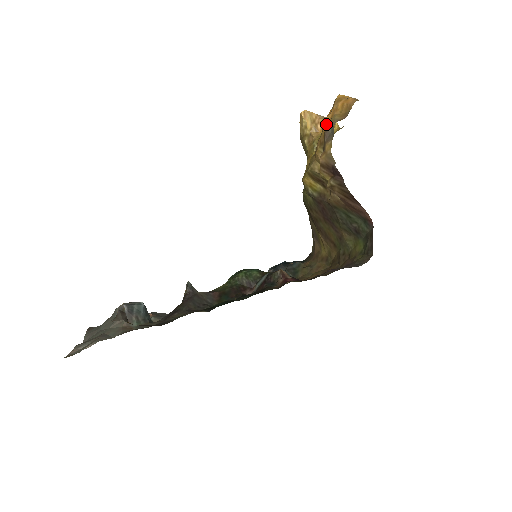
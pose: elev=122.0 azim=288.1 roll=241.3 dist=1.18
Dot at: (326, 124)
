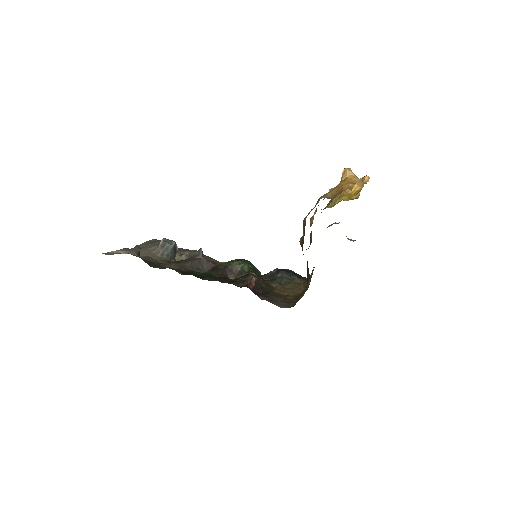
Dot at: occluded
